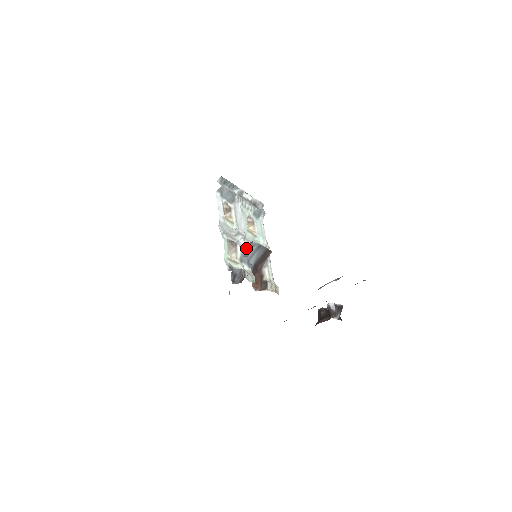
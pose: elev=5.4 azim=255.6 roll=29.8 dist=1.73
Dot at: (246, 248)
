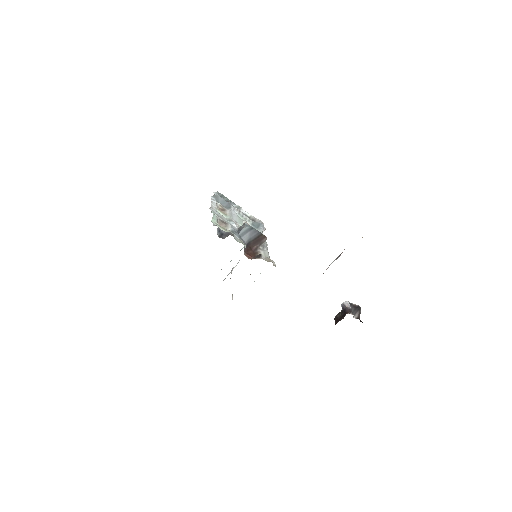
Dot at: (238, 229)
